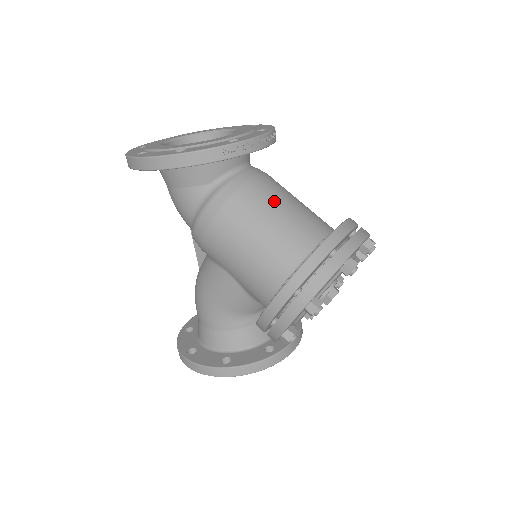
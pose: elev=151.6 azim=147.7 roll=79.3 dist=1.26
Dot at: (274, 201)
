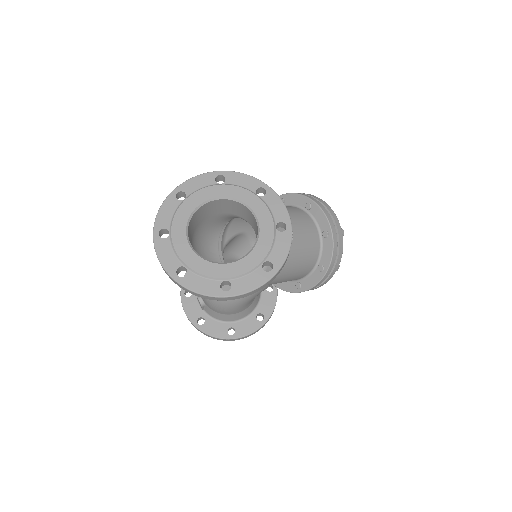
Dot at: occluded
